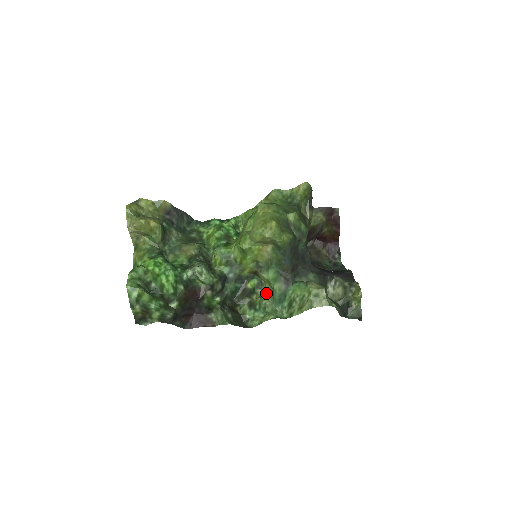
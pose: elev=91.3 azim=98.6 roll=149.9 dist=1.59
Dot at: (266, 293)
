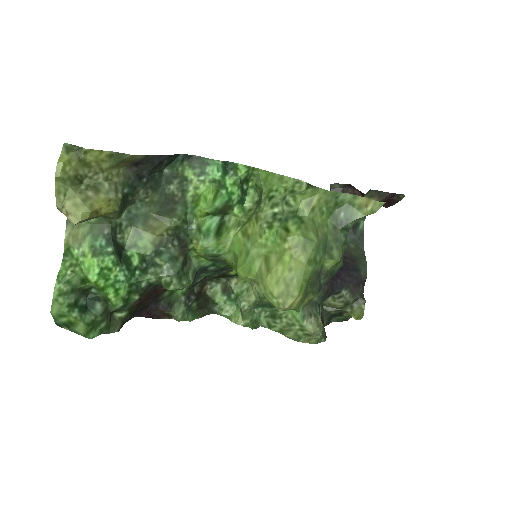
Dot at: (250, 292)
